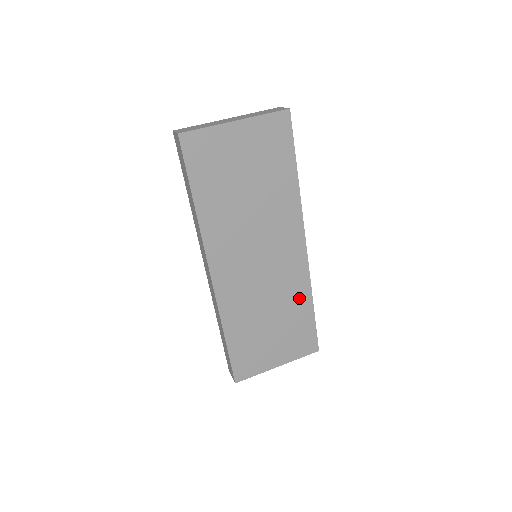
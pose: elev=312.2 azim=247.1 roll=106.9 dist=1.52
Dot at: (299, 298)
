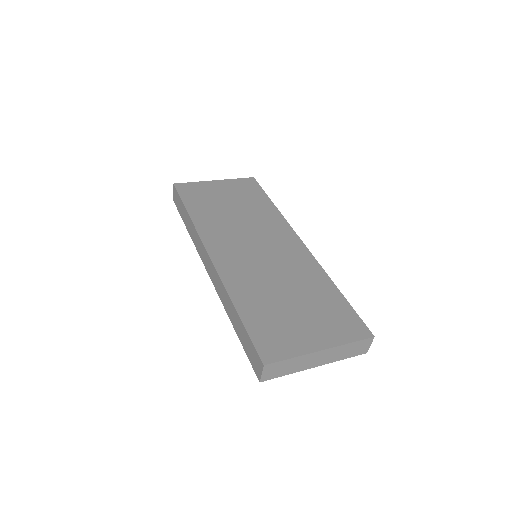
Dot at: (315, 280)
